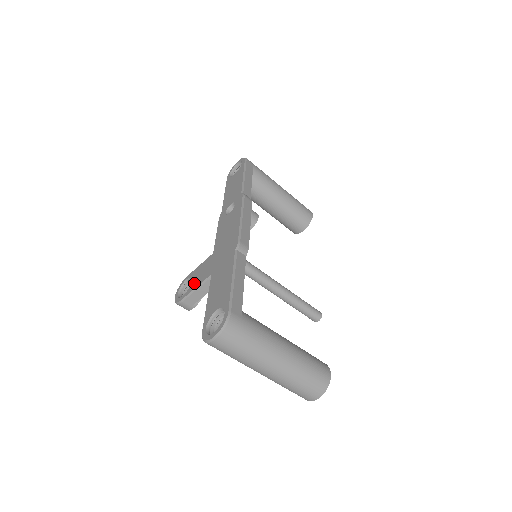
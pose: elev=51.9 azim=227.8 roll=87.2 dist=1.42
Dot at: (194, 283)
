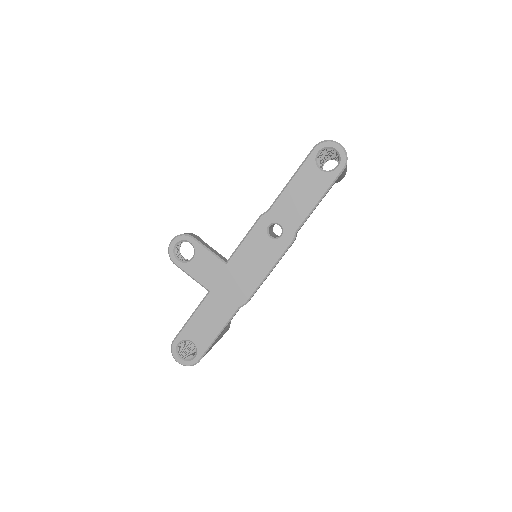
Dot at: (194, 268)
